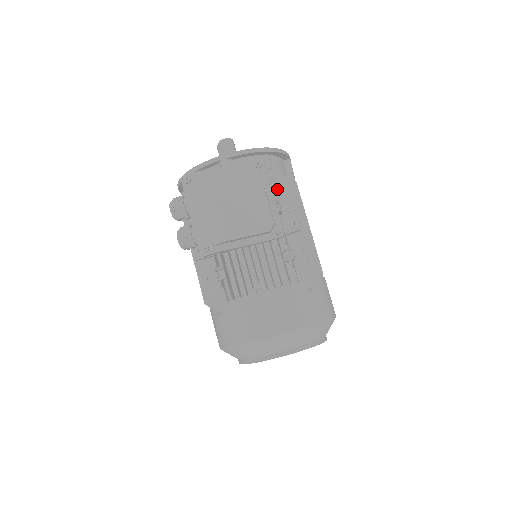
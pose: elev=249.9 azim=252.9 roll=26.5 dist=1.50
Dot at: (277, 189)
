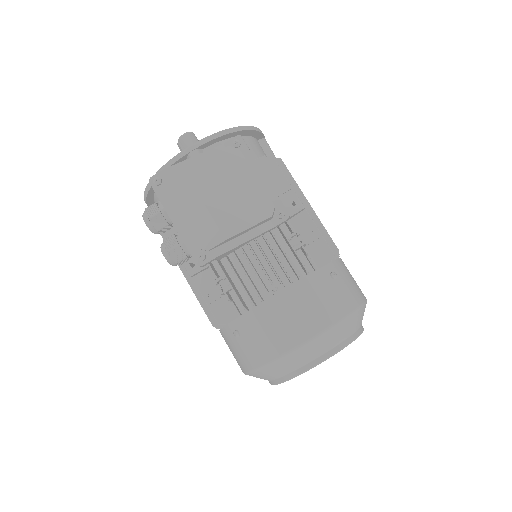
Dot at: occluded
